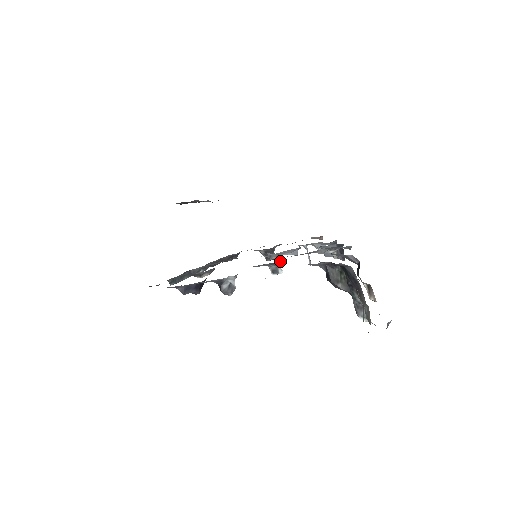
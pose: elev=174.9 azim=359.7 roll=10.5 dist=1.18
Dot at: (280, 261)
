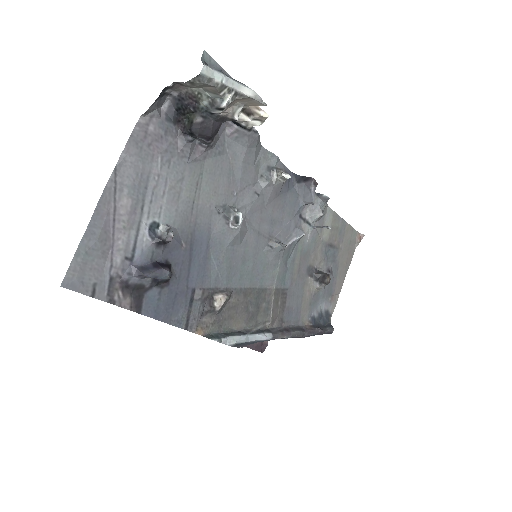
Dot at: (226, 209)
